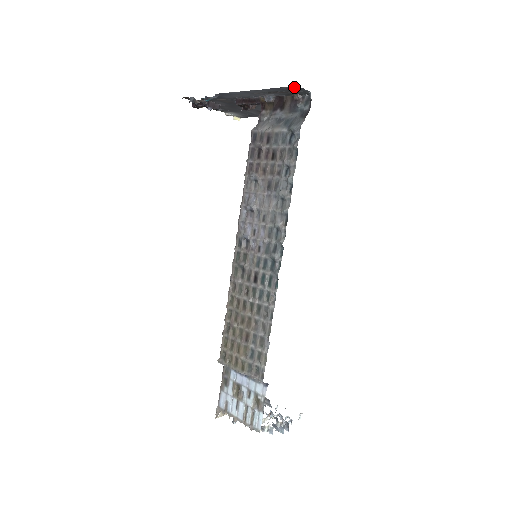
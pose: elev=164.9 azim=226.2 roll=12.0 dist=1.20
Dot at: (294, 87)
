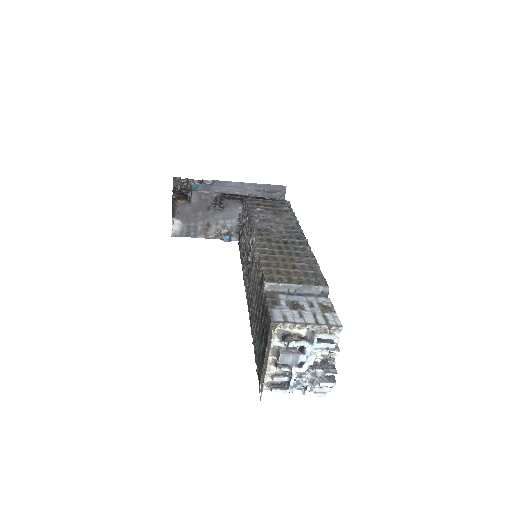
Dot at: (281, 188)
